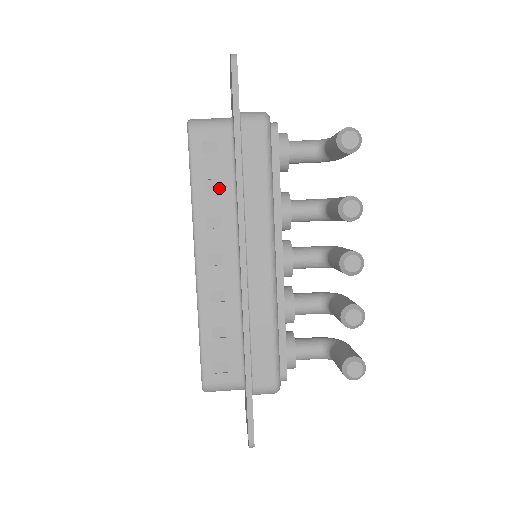
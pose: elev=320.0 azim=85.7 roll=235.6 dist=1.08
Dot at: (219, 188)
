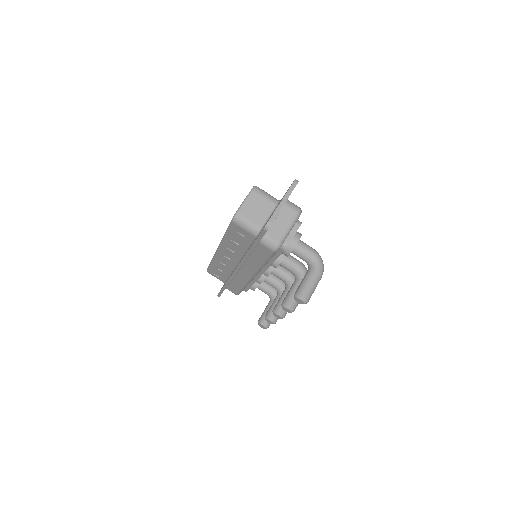
Dot at: (239, 245)
